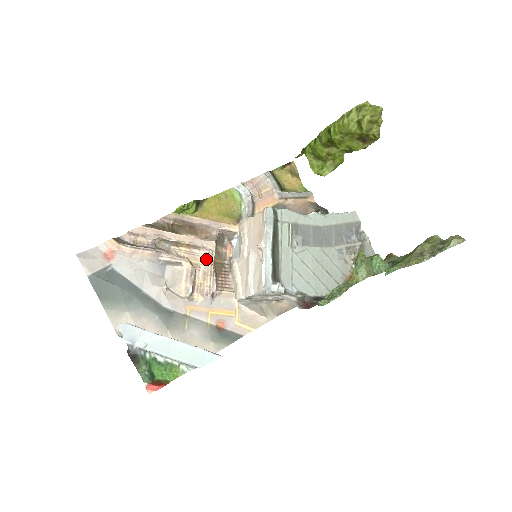
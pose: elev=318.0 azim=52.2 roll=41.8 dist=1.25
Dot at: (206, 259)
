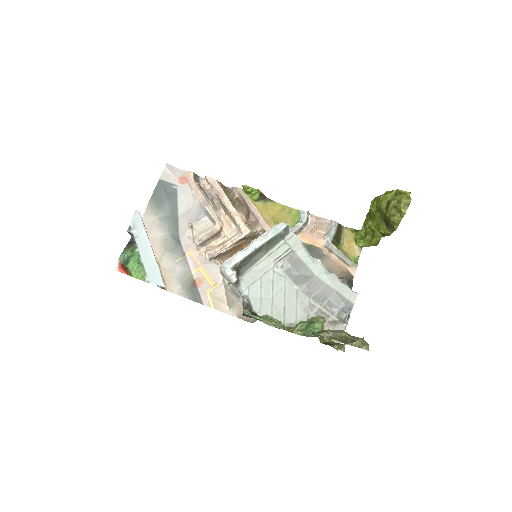
Dot at: (233, 236)
